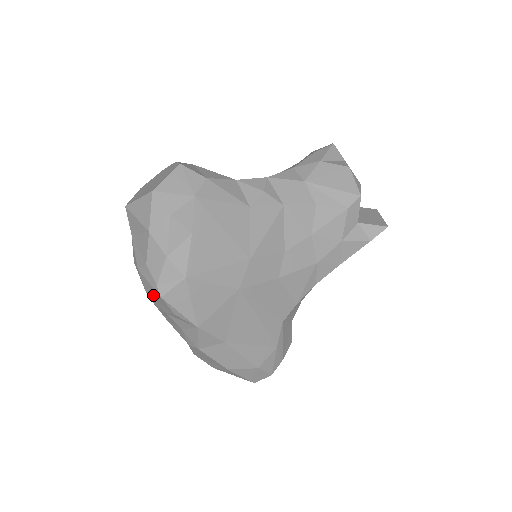
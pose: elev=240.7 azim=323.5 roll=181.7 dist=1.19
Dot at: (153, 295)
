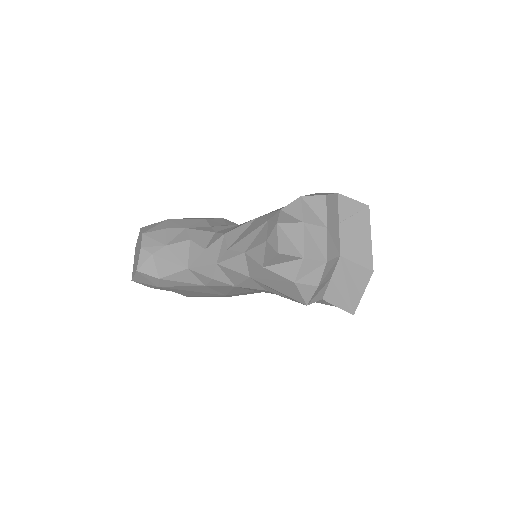
Dot at: occluded
